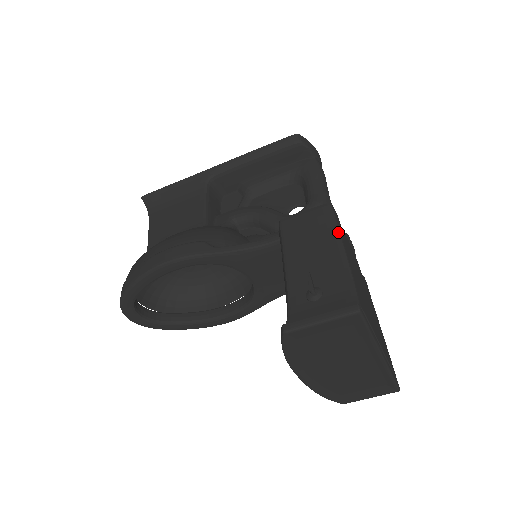
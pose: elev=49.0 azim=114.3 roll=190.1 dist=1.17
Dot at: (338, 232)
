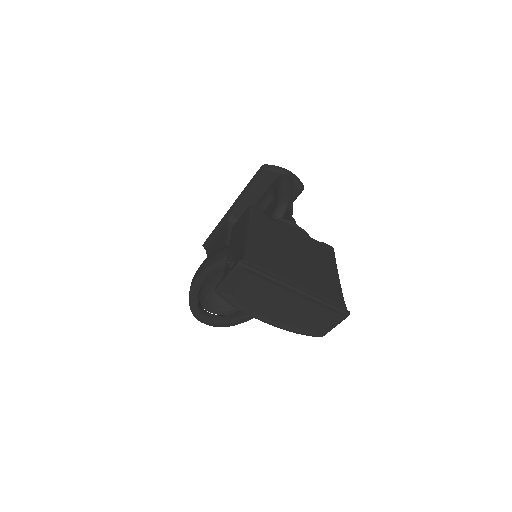
Dot at: (248, 221)
